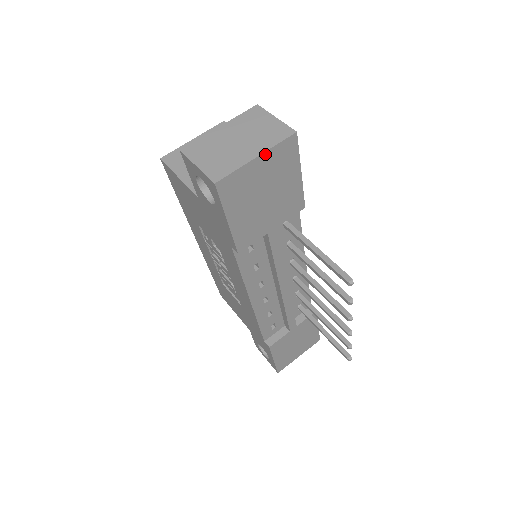
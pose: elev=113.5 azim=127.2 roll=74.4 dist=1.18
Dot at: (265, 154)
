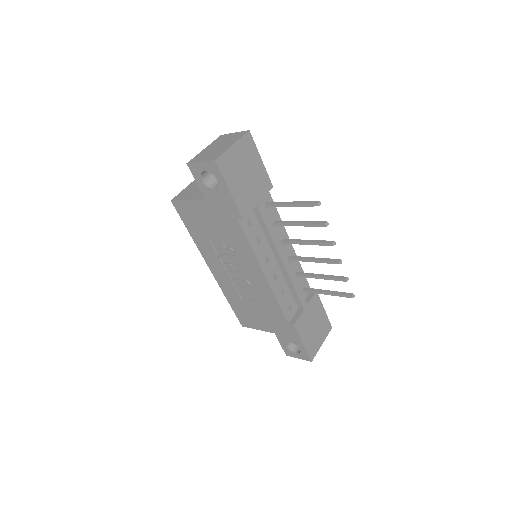
Dot at: (237, 143)
